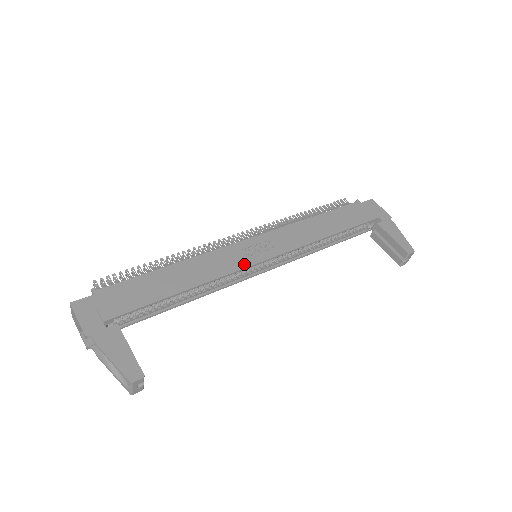
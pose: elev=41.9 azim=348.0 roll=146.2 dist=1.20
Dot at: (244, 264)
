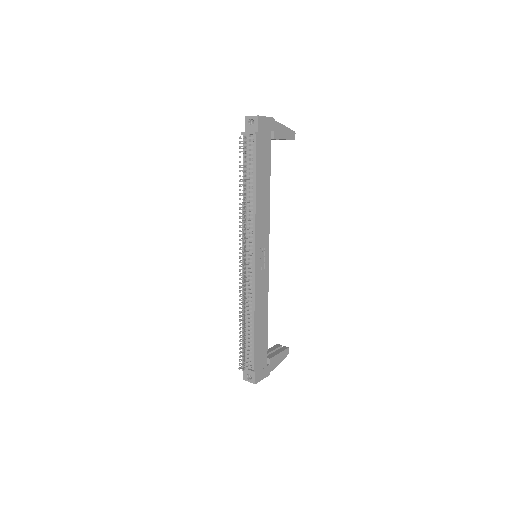
Dot at: (267, 273)
